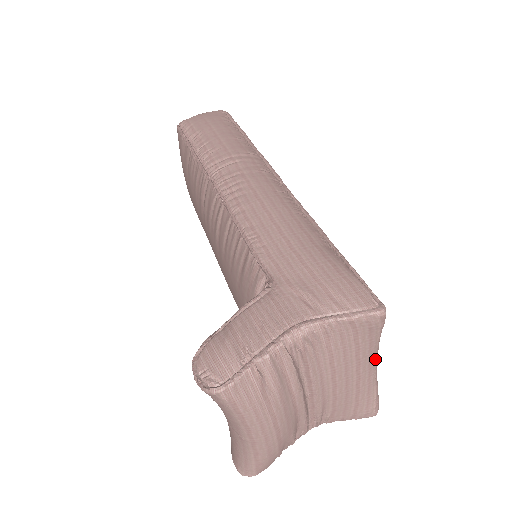
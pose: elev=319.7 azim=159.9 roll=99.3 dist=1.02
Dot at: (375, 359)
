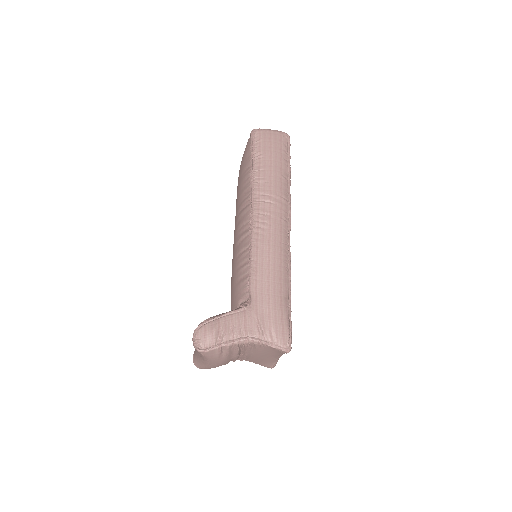
Dot at: (280, 356)
